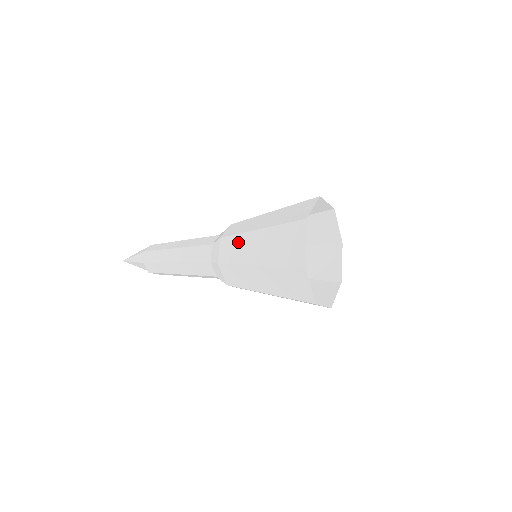
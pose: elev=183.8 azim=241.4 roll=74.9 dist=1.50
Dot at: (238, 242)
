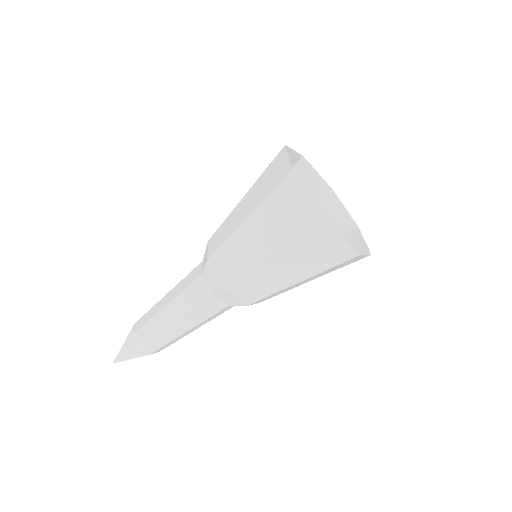
Dot at: occluded
